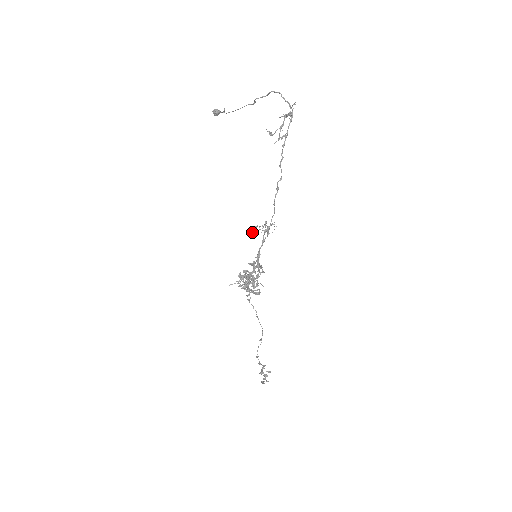
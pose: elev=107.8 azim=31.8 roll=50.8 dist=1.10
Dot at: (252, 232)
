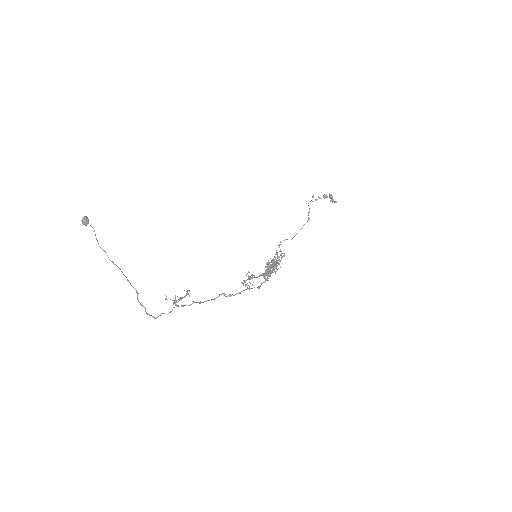
Dot at: (243, 281)
